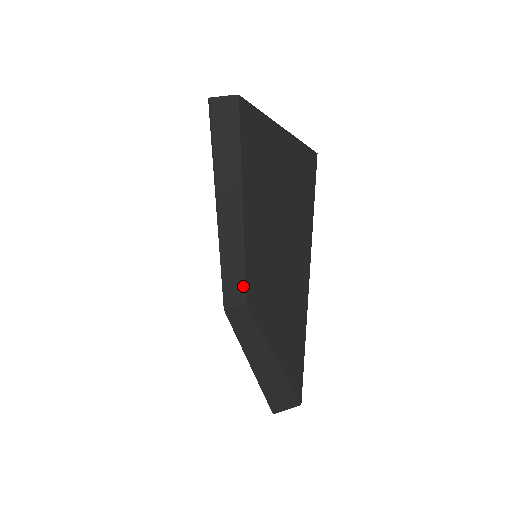
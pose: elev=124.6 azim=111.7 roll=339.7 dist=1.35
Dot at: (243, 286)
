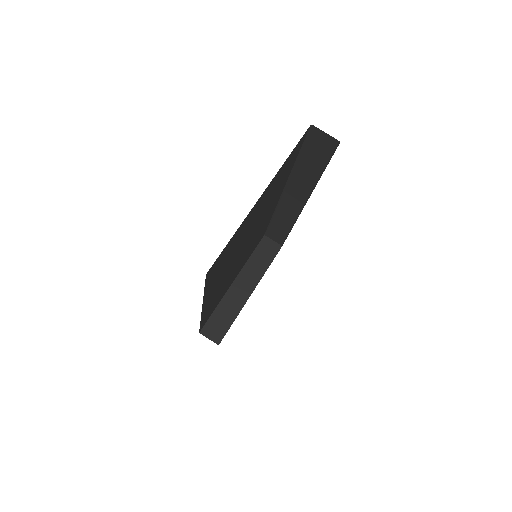
Dot at: (285, 237)
